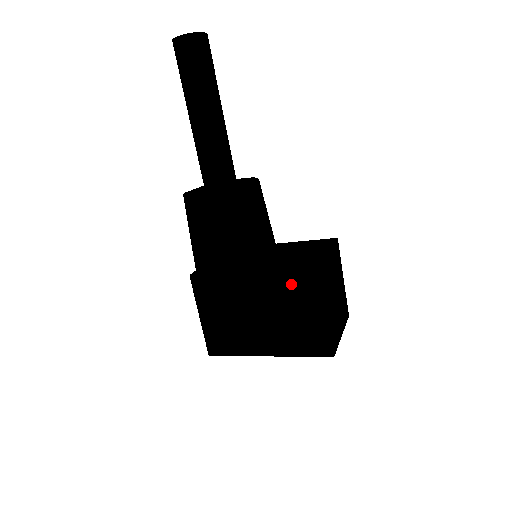
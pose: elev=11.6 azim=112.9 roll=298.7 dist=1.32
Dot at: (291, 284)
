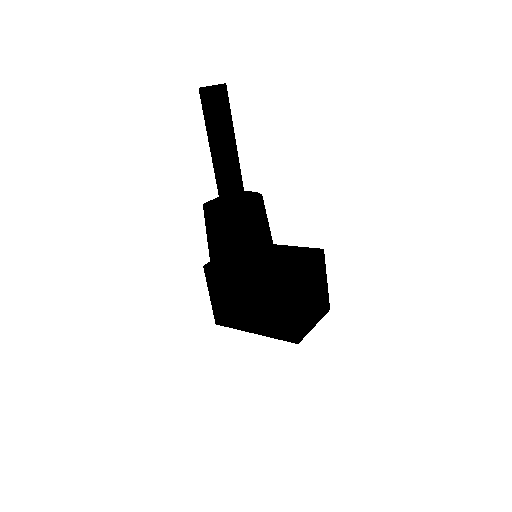
Dot at: (269, 287)
